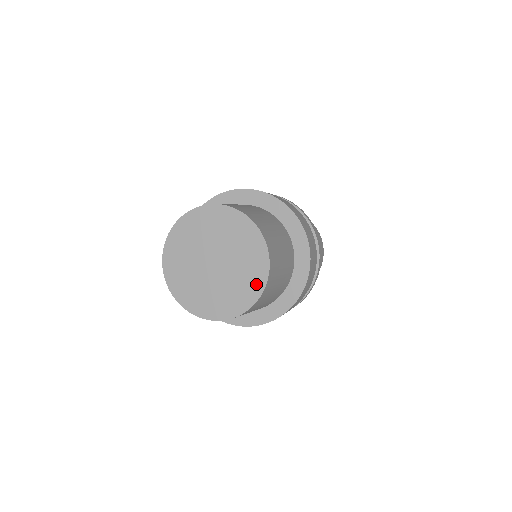
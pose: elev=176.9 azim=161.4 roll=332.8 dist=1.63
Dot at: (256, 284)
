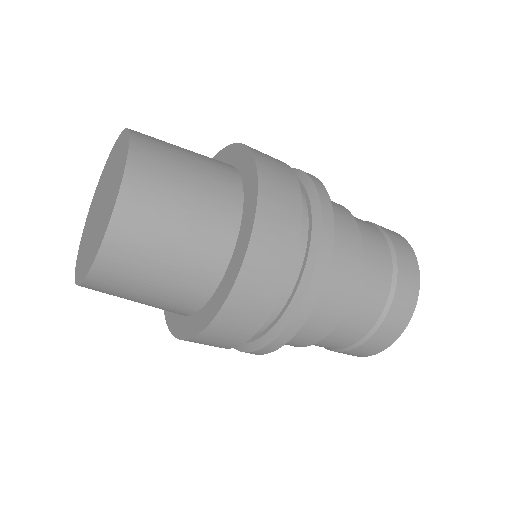
Dot at: (124, 145)
